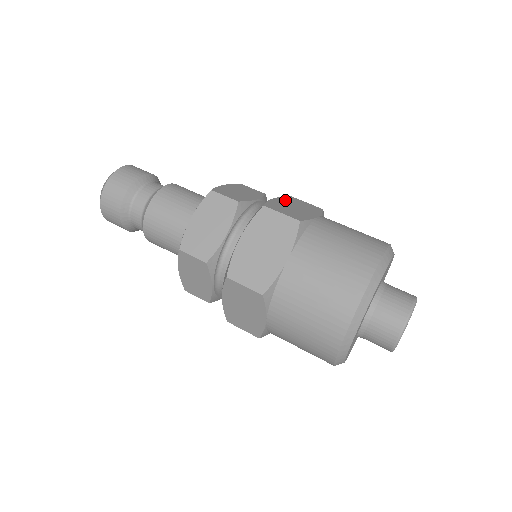
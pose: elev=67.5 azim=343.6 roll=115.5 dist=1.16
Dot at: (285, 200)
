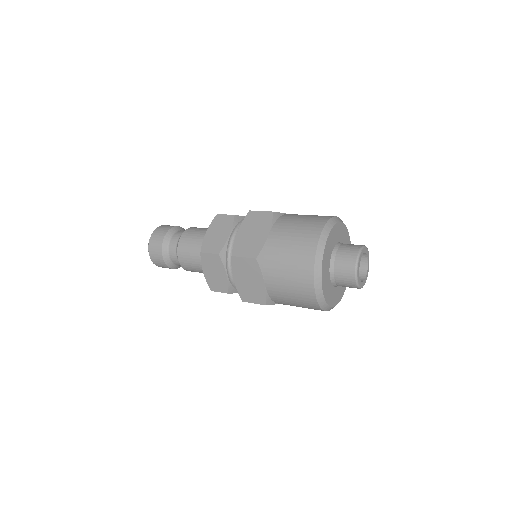
Dot at: (245, 226)
